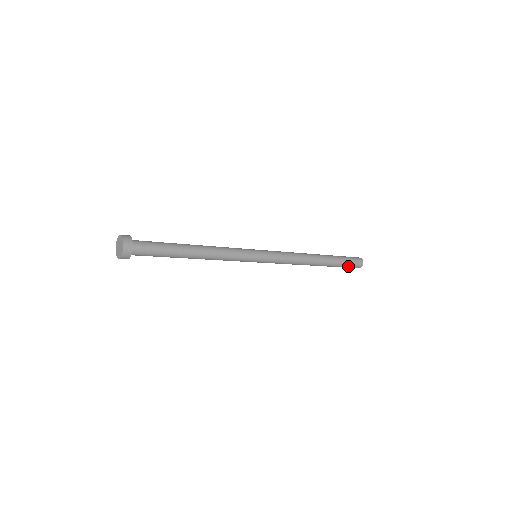
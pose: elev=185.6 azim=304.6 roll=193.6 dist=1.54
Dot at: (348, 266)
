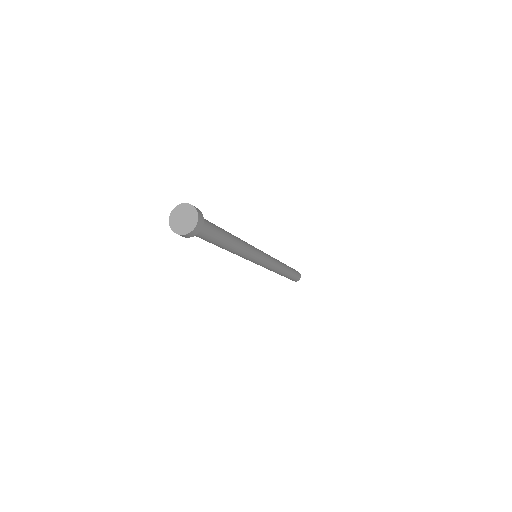
Dot at: (292, 279)
